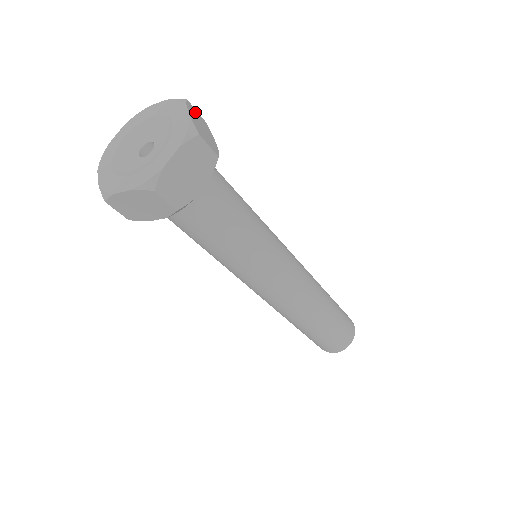
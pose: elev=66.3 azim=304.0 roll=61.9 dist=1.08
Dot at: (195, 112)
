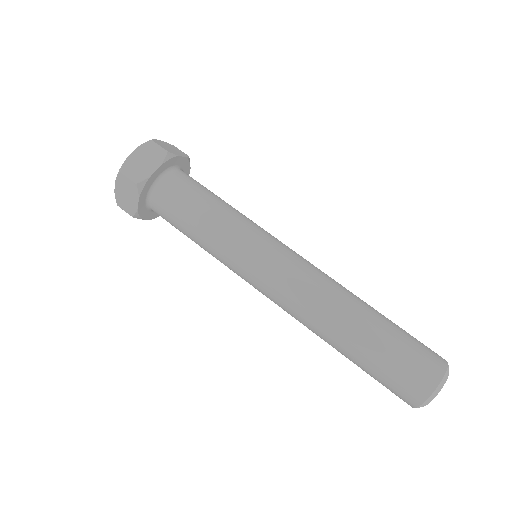
Dot at: (175, 148)
